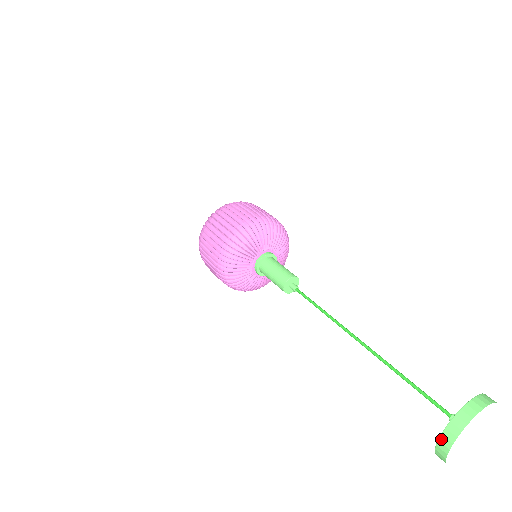
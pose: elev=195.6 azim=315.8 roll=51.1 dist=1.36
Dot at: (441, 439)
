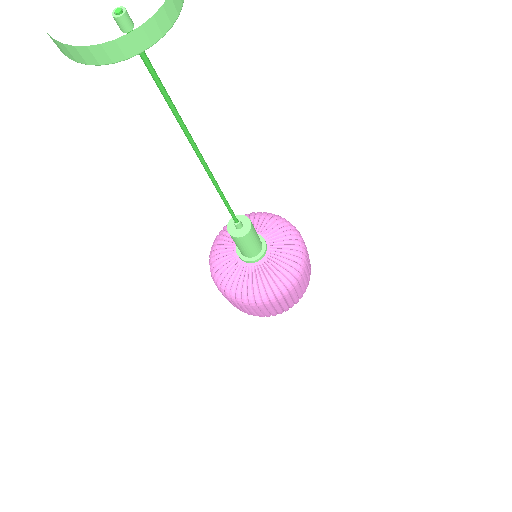
Dot at: occluded
